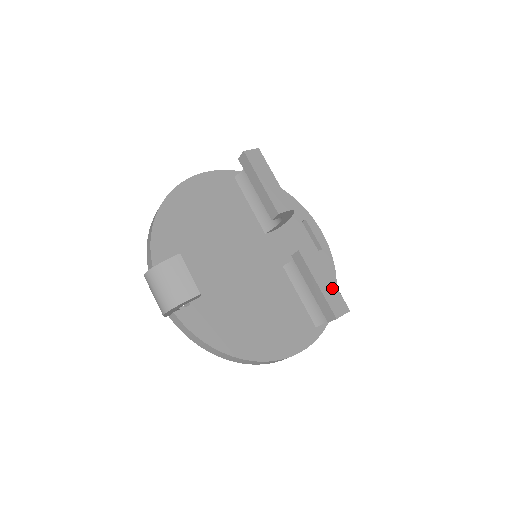
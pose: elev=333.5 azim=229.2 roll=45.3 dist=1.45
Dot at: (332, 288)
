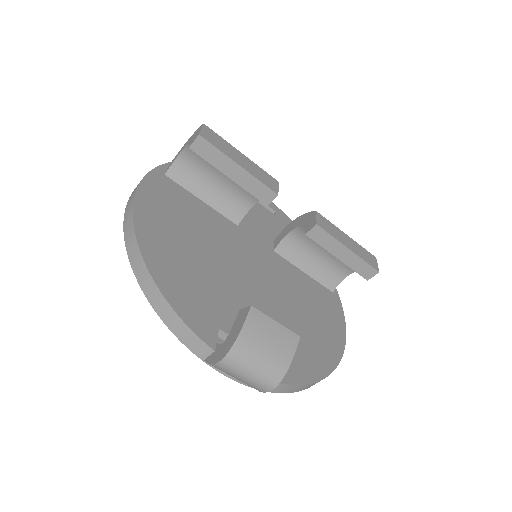
Dot at: (355, 245)
